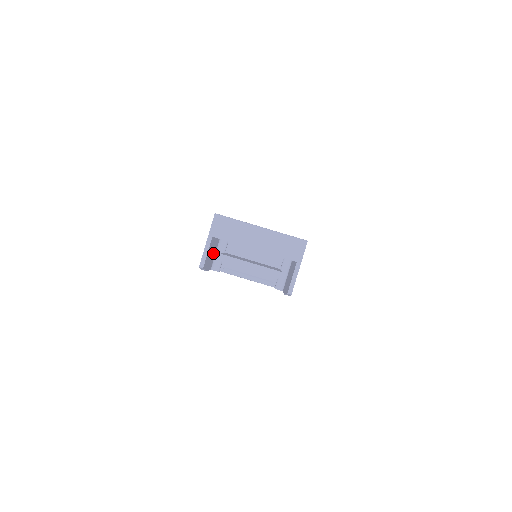
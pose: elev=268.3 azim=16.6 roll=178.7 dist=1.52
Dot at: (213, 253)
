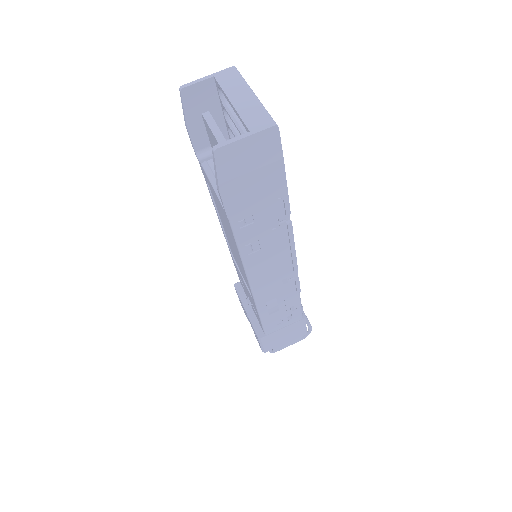
Dot at: occluded
